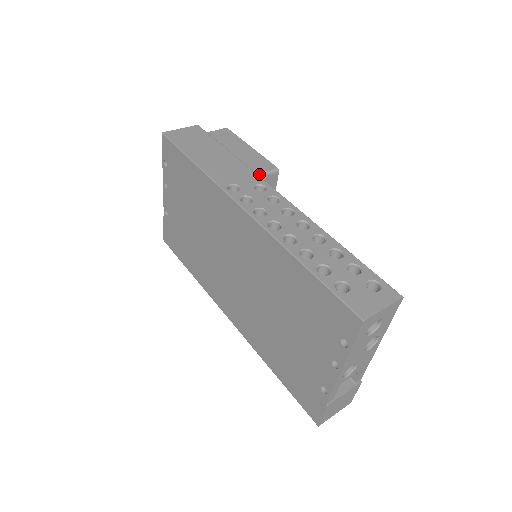
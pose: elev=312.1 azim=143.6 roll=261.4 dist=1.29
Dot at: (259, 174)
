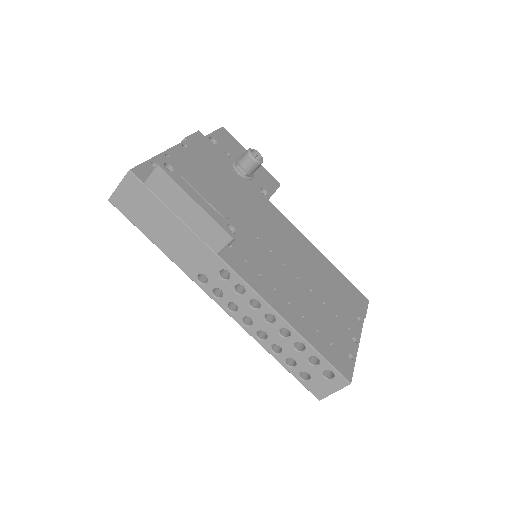
Dot at: (218, 253)
